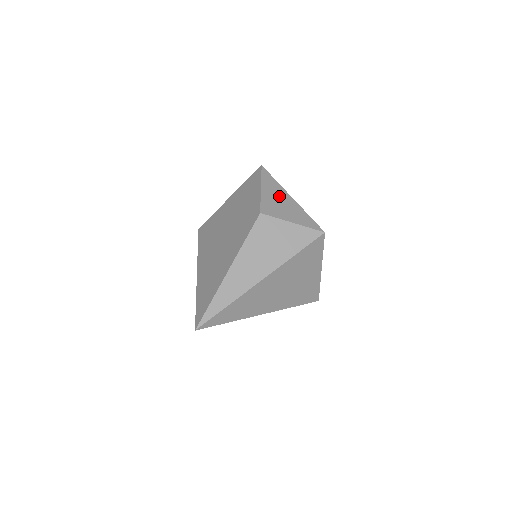
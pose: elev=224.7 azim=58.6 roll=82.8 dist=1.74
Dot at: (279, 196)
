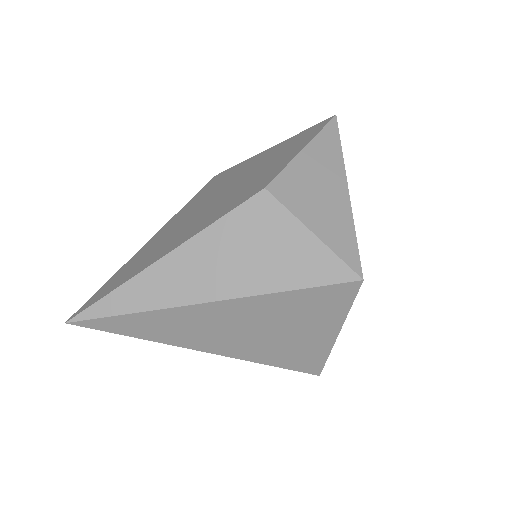
Dot at: (325, 176)
